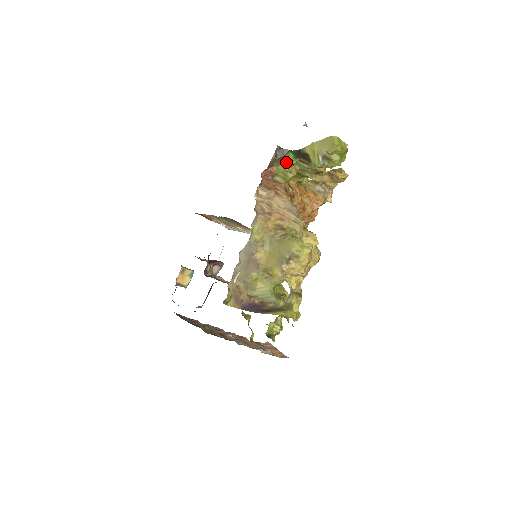
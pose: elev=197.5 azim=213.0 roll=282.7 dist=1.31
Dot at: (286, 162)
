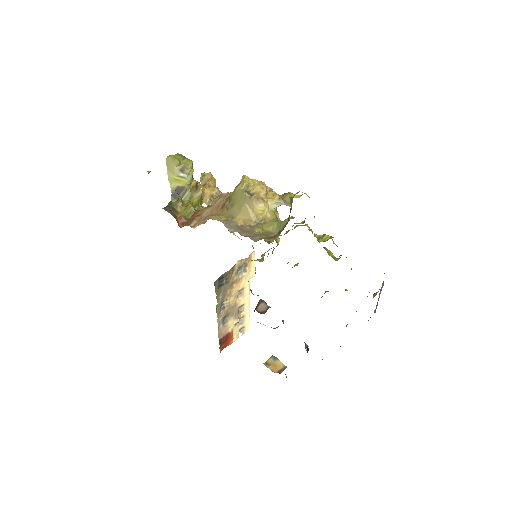
Dot at: (178, 207)
